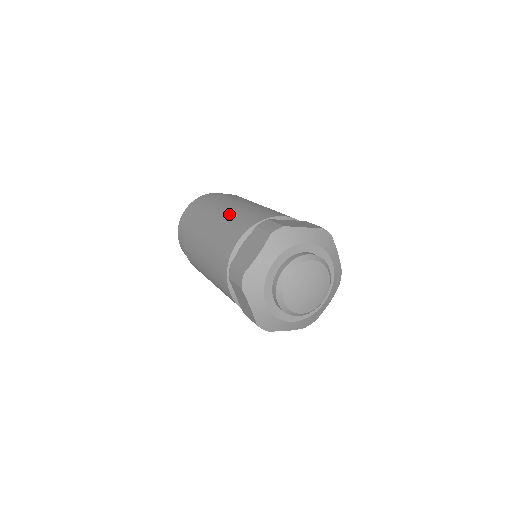
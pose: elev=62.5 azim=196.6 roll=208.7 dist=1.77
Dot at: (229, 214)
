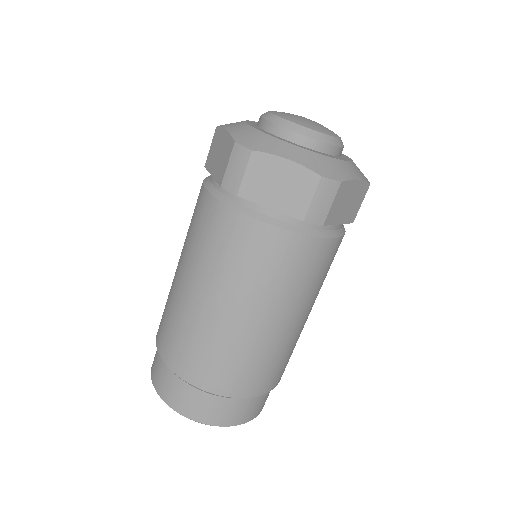
Dot at: occluded
